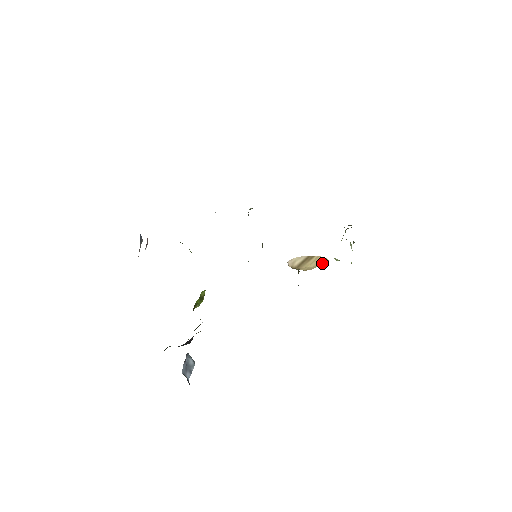
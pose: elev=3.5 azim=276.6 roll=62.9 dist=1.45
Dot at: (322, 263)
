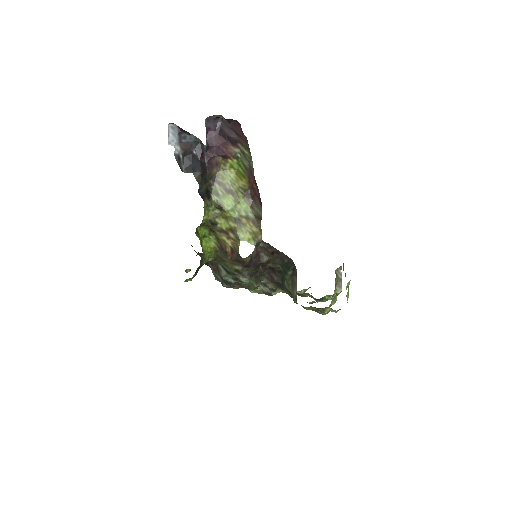
Dot at: occluded
